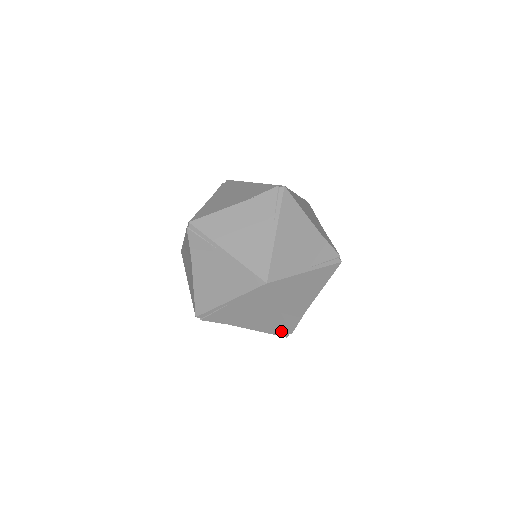
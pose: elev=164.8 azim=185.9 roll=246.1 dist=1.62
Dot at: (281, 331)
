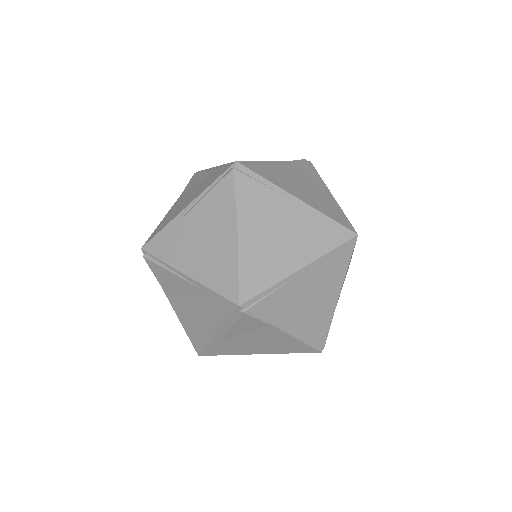
Dot at: (322, 338)
